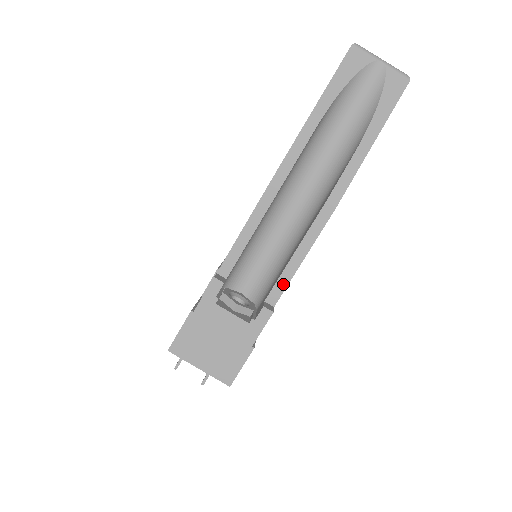
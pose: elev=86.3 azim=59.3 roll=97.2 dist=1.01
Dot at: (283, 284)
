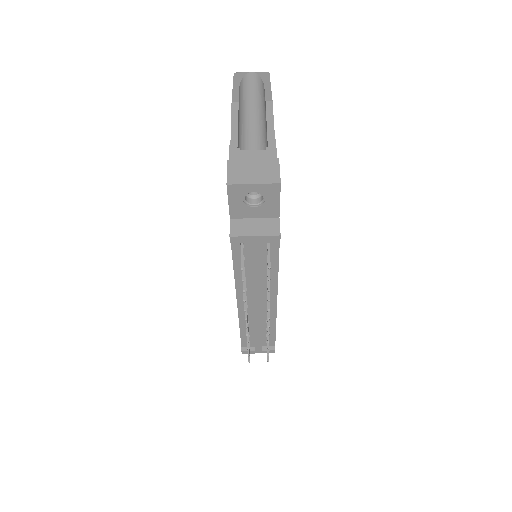
Dot at: (272, 137)
